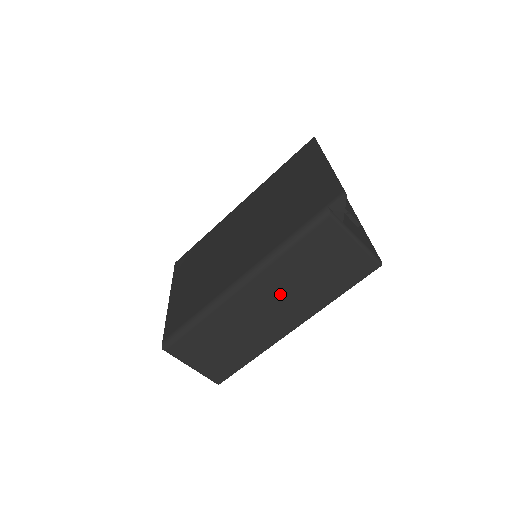
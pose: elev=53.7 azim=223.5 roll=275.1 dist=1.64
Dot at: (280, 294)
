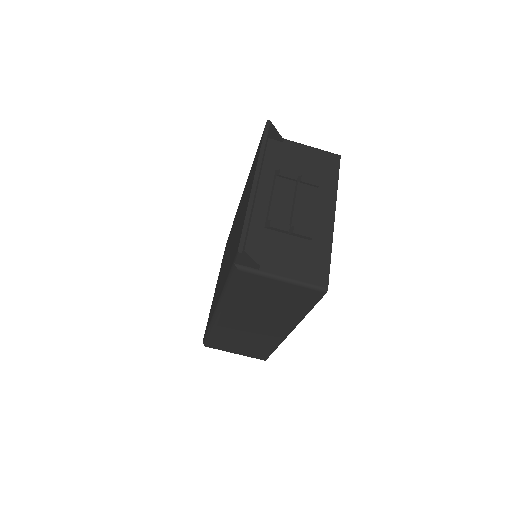
Dot at: (254, 316)
